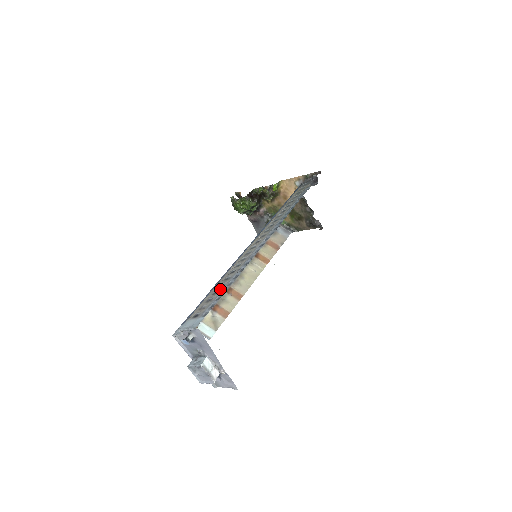
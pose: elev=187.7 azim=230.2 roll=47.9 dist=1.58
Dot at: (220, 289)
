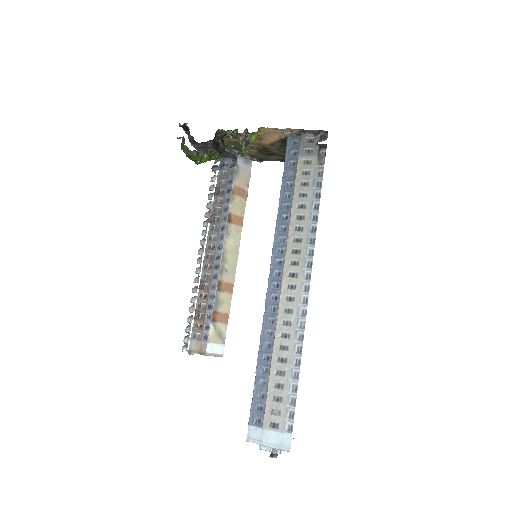
Dot at: (284, 382)
